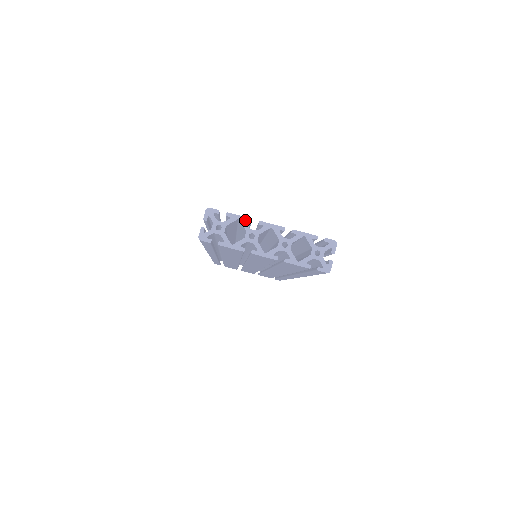
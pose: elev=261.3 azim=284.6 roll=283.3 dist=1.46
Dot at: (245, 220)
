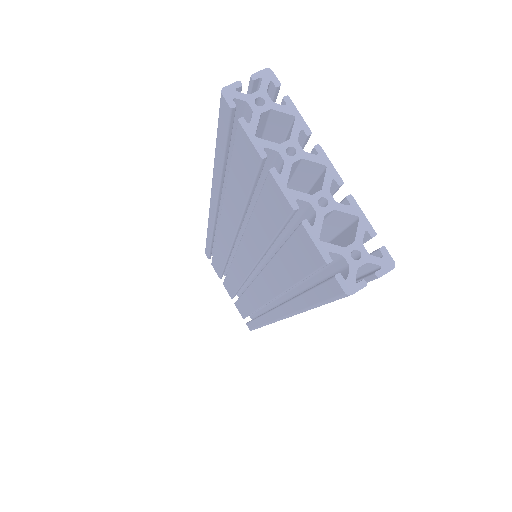
Dot at: (302, 125)
